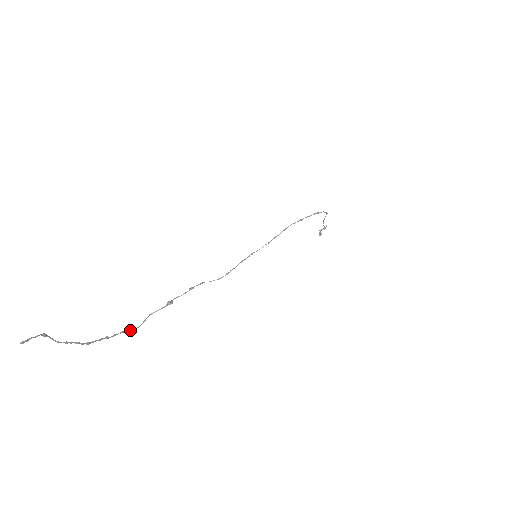
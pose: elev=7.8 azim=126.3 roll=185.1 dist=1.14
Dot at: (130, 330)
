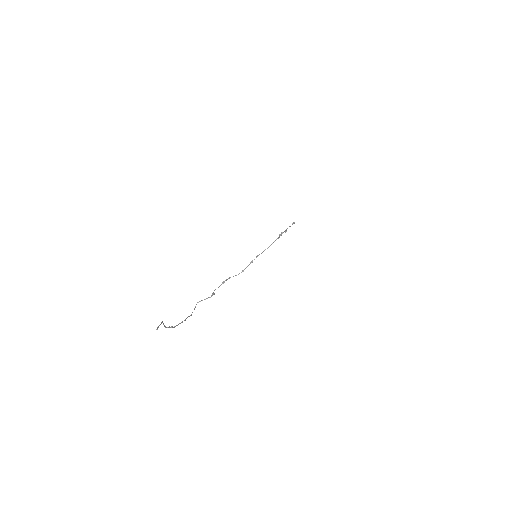
Dot at: (190, 315)
